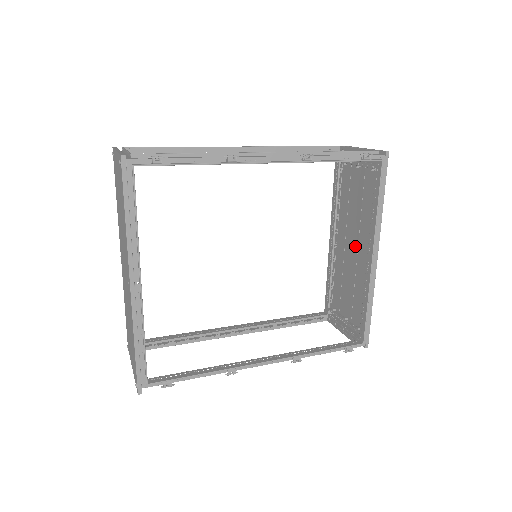
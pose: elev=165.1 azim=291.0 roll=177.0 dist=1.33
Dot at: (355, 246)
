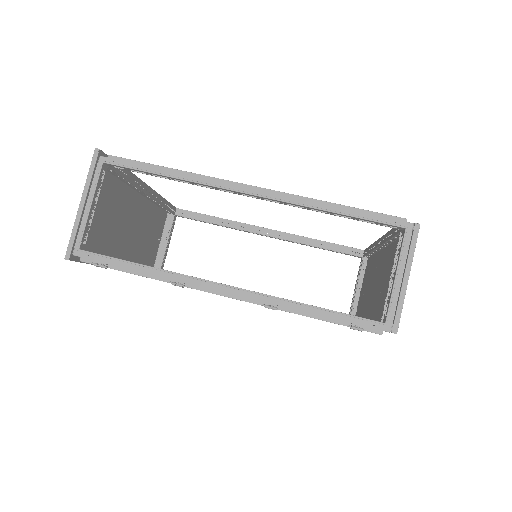
Dot at: (374, 288)
